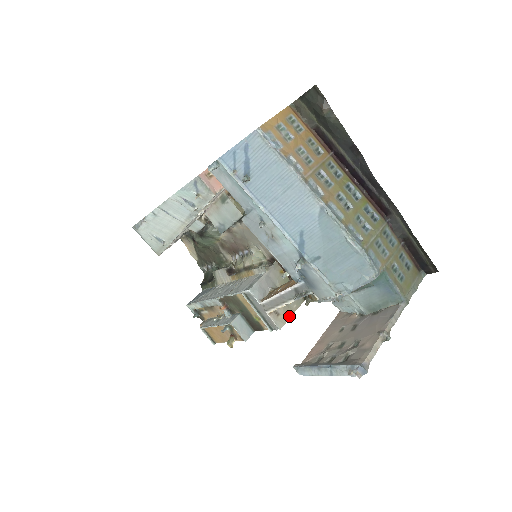
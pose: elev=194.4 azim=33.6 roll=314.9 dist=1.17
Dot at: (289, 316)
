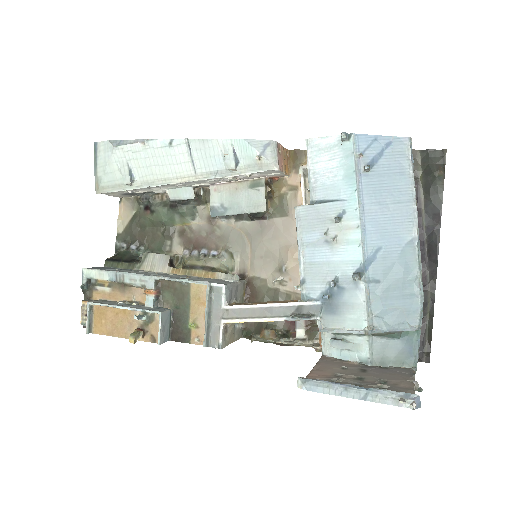
Dot at: (230, 342)
